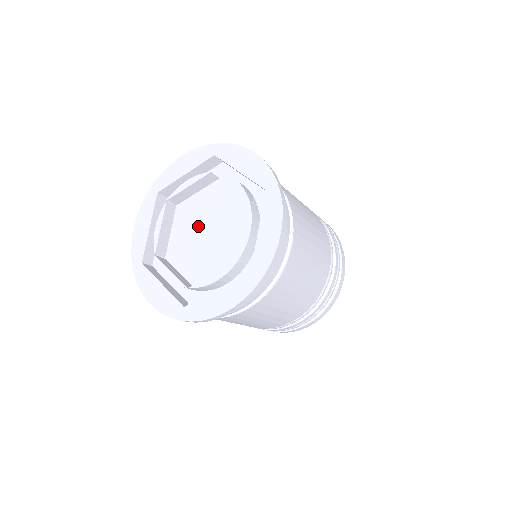
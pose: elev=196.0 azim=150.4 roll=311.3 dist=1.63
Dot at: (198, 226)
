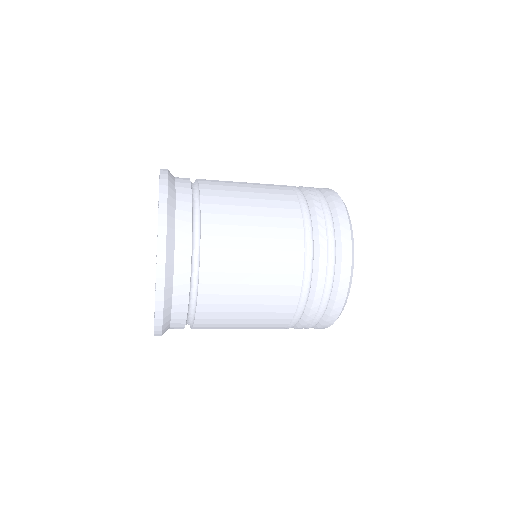
Dot at: occluded
